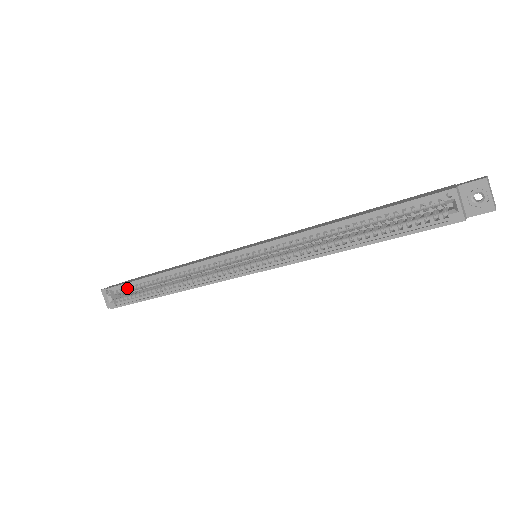
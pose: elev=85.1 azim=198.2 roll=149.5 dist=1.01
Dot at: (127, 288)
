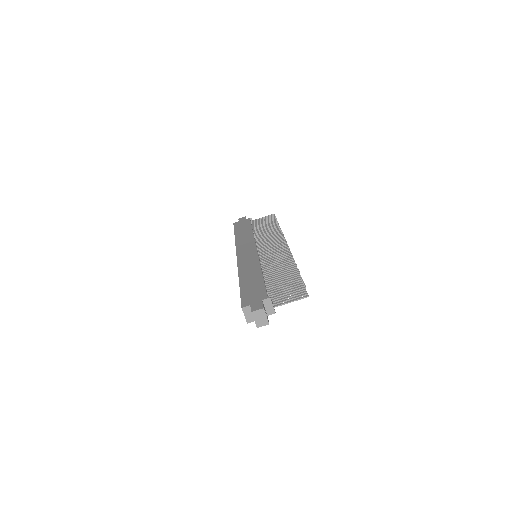
Dot at: occluded
